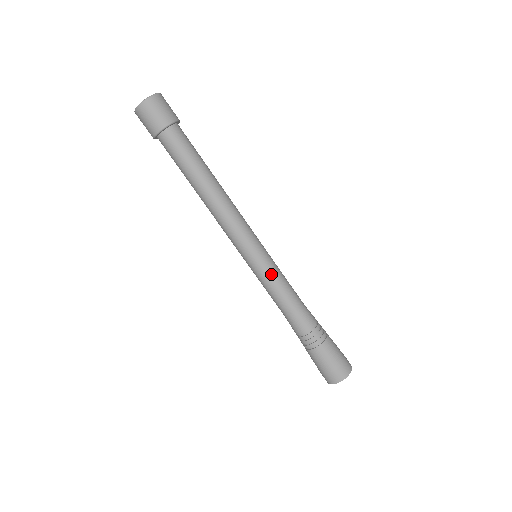
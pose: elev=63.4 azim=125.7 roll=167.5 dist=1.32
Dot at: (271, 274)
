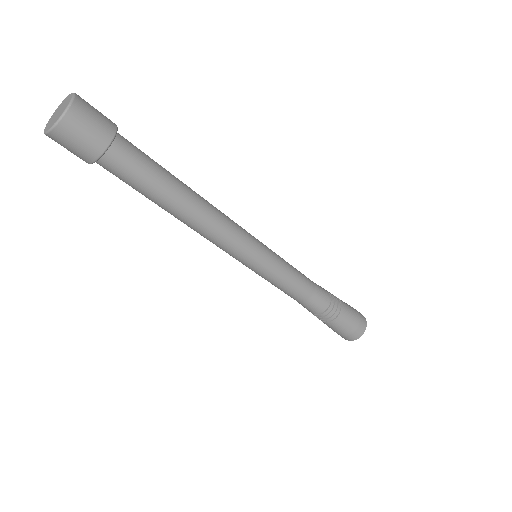
Dot at: (276, 277)
